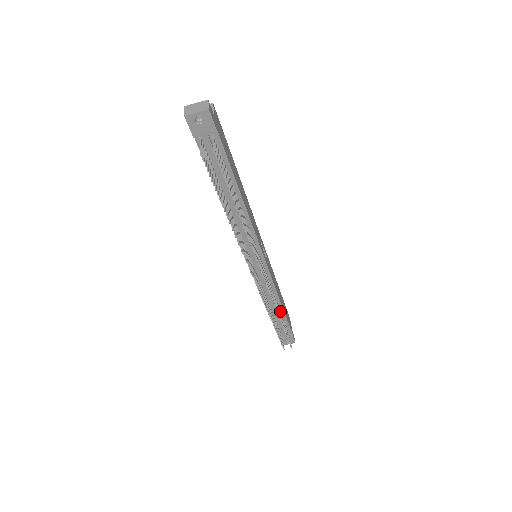
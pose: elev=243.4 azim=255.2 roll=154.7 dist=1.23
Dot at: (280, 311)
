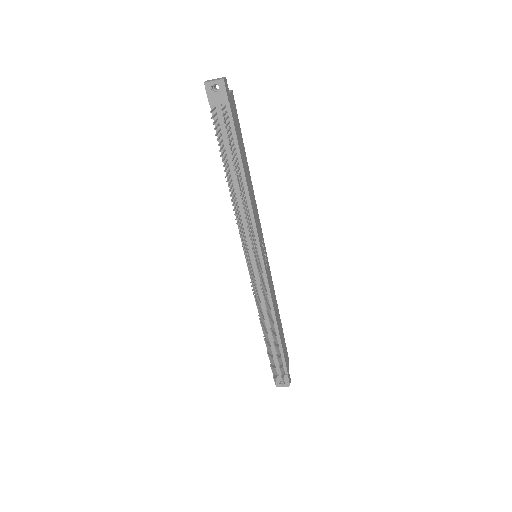
Dot at: (275, 332)
